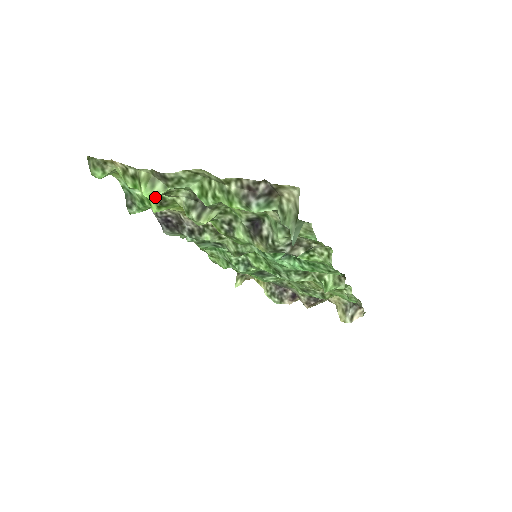
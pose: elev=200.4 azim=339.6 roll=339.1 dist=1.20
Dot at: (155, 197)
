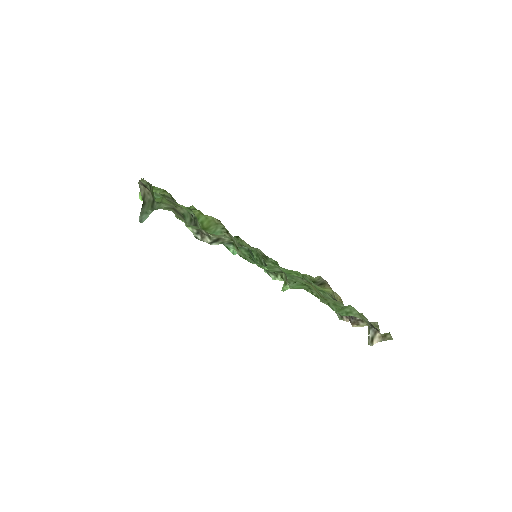
Dot at: occluded
